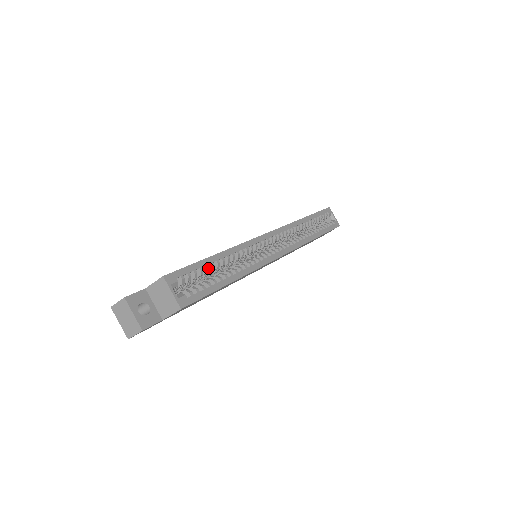
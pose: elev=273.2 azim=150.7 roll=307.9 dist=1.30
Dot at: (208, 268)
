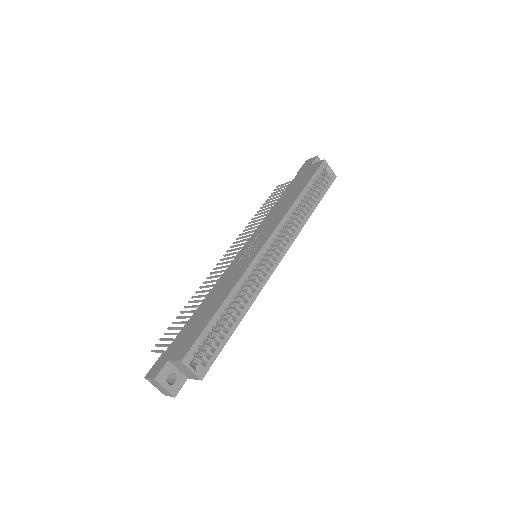
Dot at: (216, 325)
